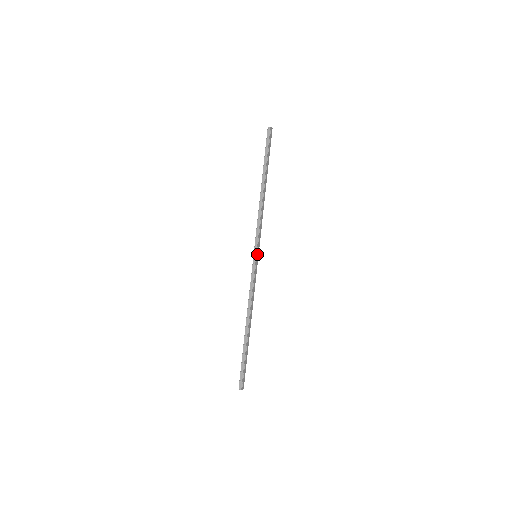
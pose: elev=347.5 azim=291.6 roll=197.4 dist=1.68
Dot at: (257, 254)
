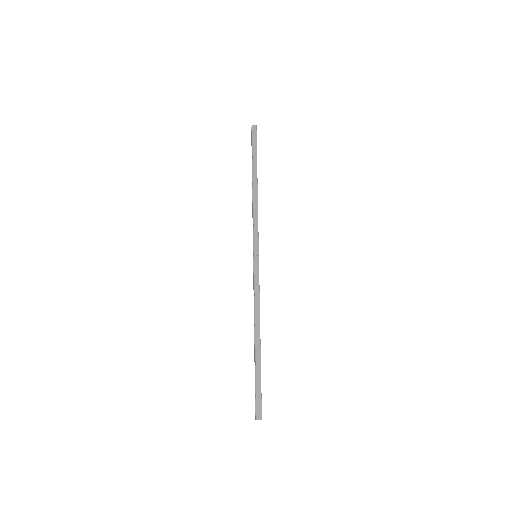
Dot at: (255, 253)
